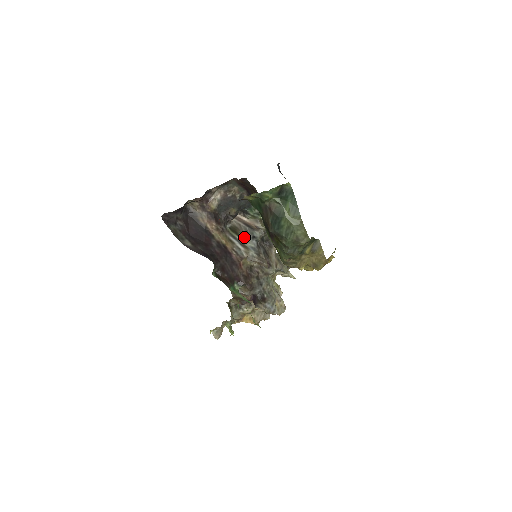
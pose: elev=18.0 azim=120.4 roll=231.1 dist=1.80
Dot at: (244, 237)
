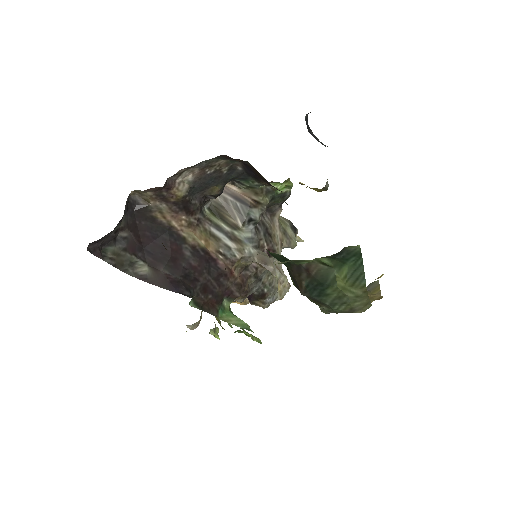
Dot at: (234, 223)
